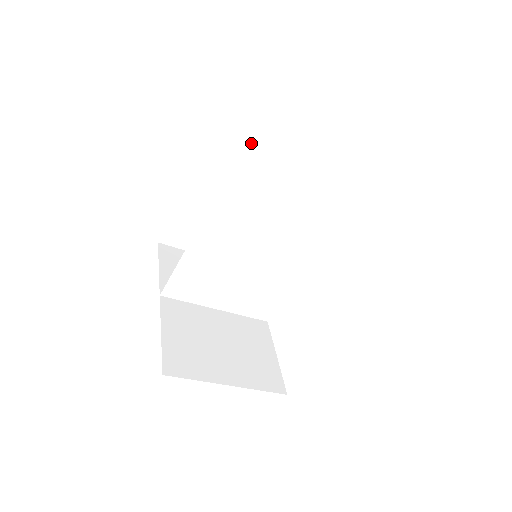
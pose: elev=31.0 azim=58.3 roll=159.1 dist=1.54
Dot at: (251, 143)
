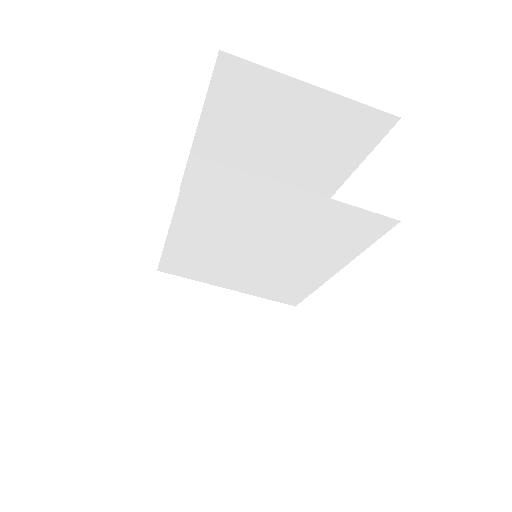
Dot at: (269, 86)
